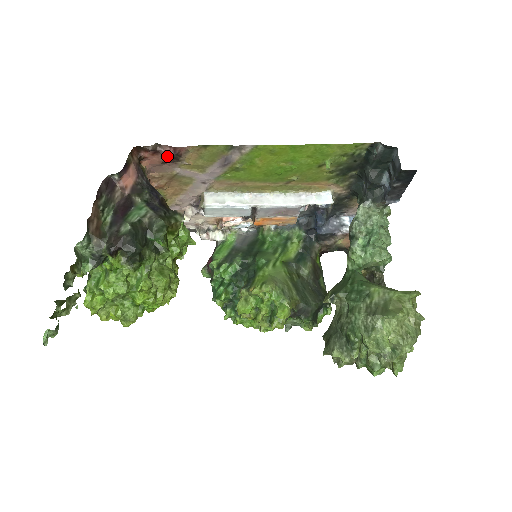
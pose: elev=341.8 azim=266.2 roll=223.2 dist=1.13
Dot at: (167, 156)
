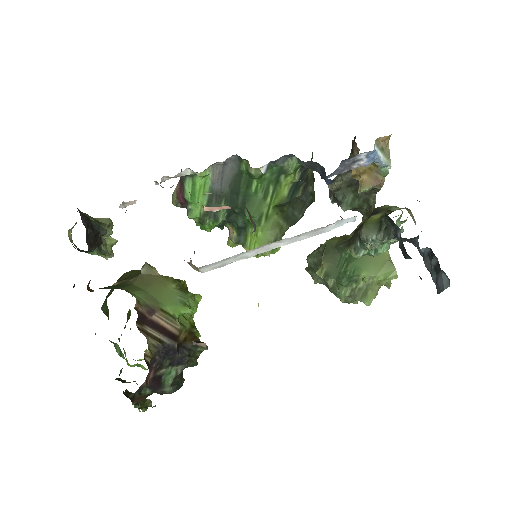
Dot at: occluded
